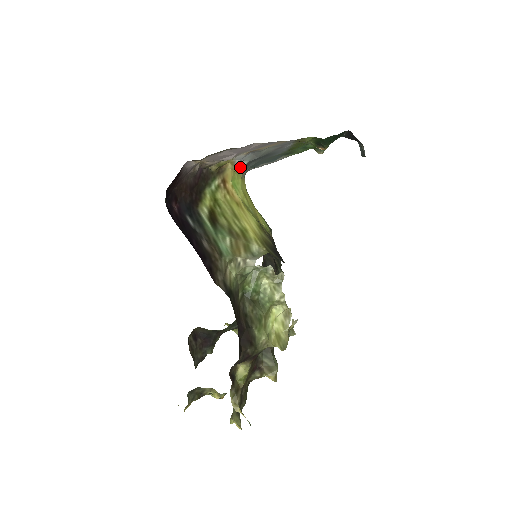
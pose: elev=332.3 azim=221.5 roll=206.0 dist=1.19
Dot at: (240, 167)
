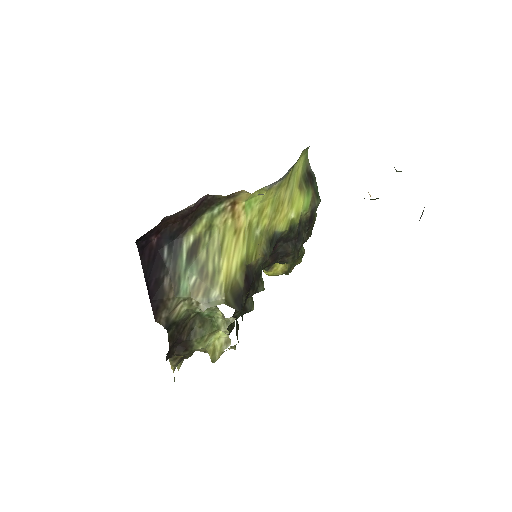
Dot at: occluded
